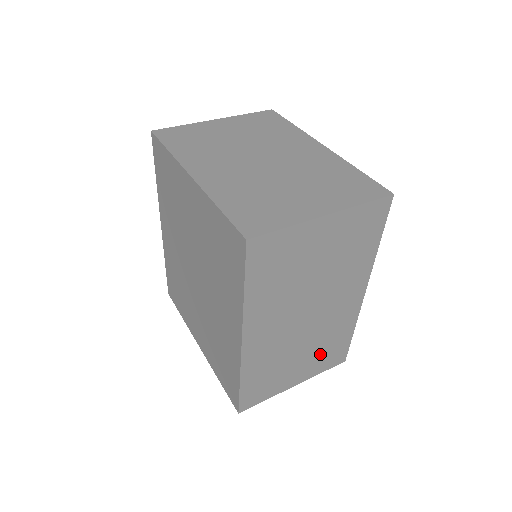
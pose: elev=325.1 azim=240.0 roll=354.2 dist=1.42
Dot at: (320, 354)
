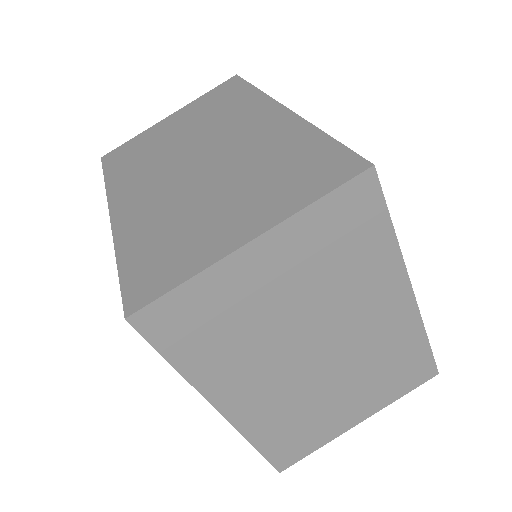
Dot at: occluded
